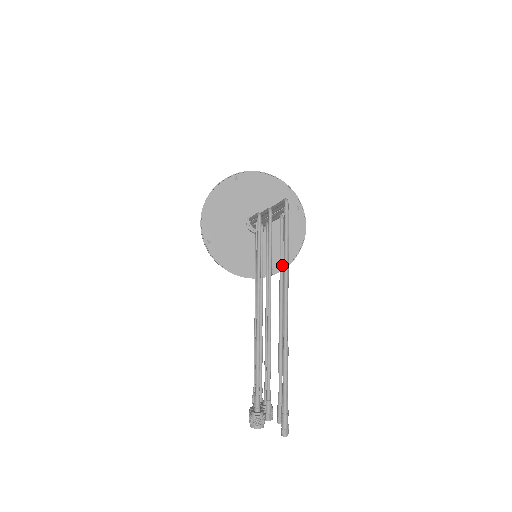
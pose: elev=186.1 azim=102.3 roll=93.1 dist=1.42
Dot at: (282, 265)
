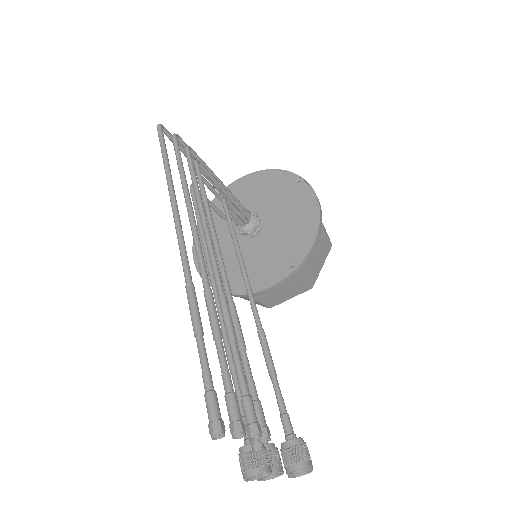
Dot at: (206, 207)
